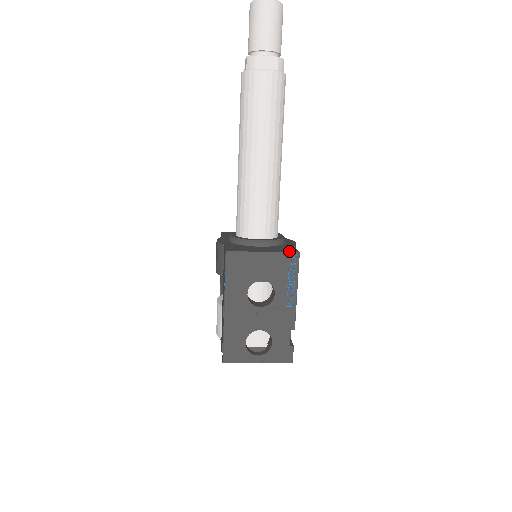
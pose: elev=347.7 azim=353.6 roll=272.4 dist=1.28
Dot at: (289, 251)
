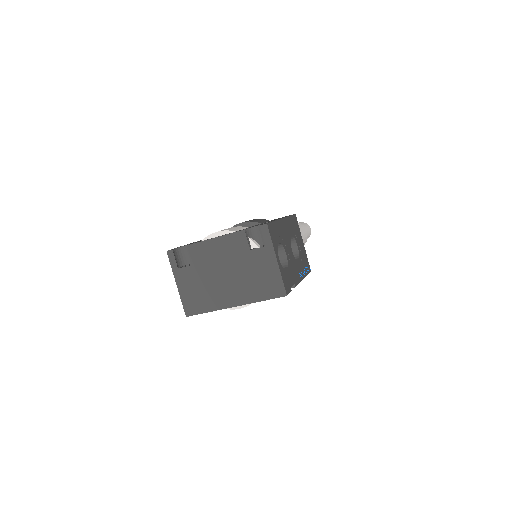
Dot at: occluded
